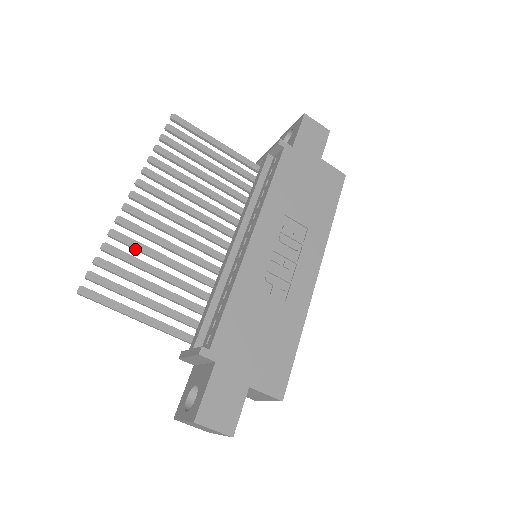
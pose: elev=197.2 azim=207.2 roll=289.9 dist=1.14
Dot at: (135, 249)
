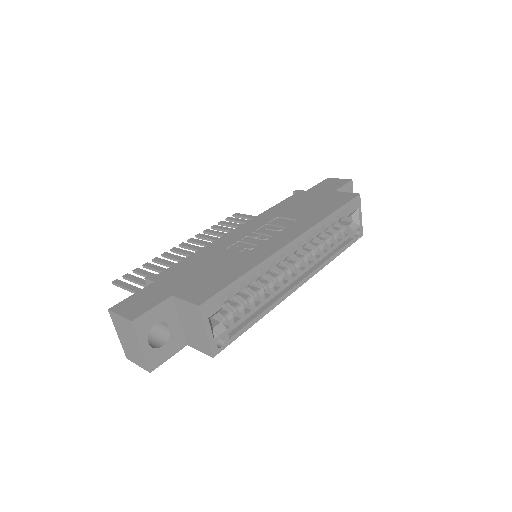
Dot at: (165, 265)
